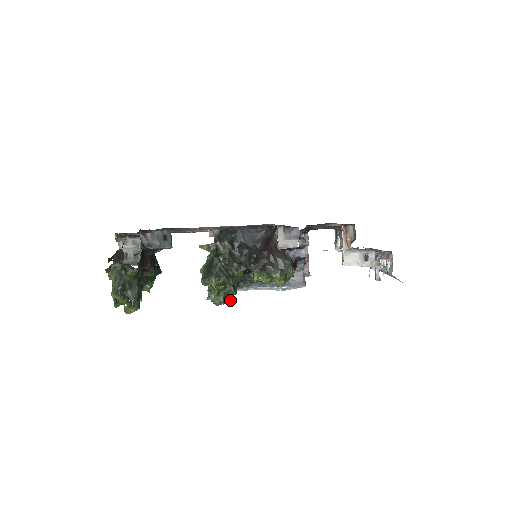
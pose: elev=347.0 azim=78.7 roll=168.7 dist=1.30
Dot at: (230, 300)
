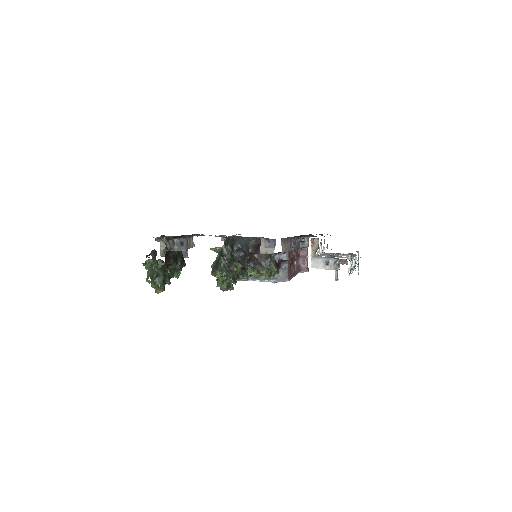
Dot at: (233, 288)
